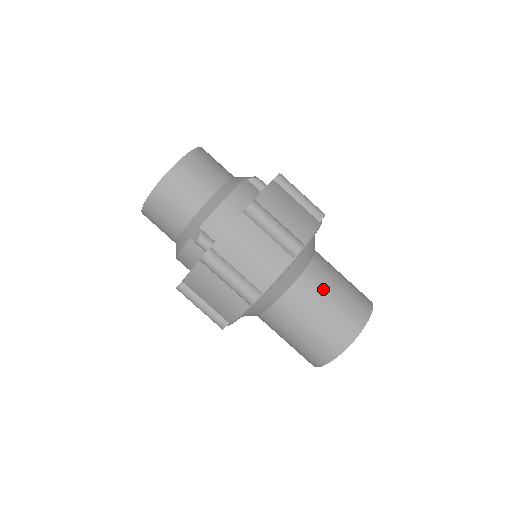
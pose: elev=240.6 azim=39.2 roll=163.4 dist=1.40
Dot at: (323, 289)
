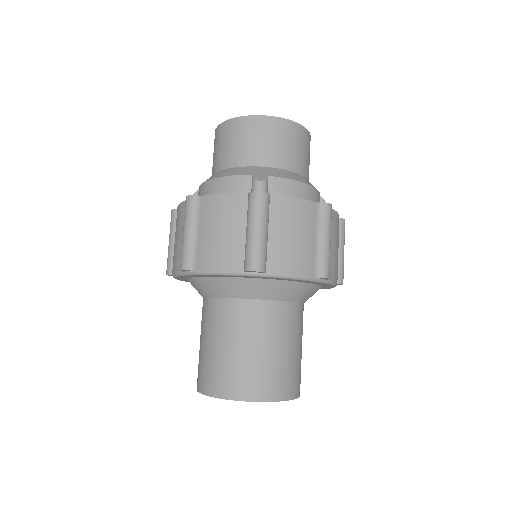
Dot at: (292, 333)
